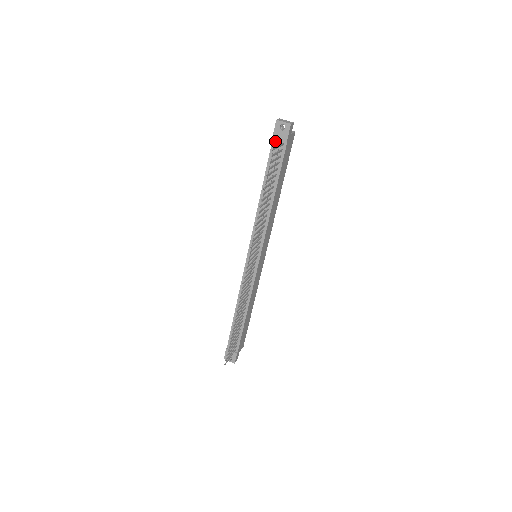
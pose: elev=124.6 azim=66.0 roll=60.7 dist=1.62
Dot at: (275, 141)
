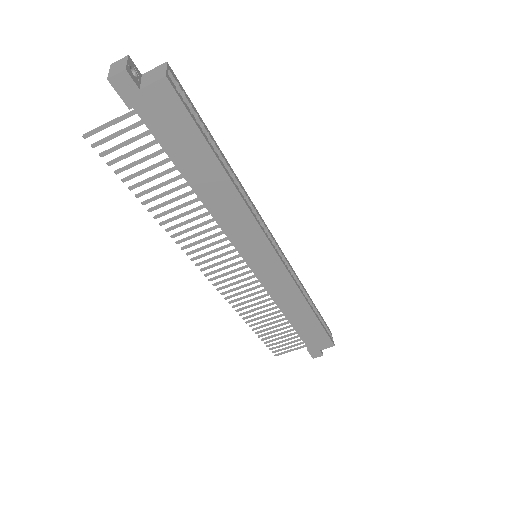
Dot at: occluded
